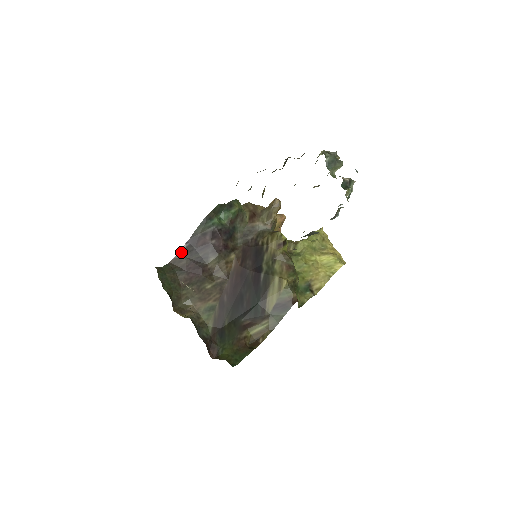
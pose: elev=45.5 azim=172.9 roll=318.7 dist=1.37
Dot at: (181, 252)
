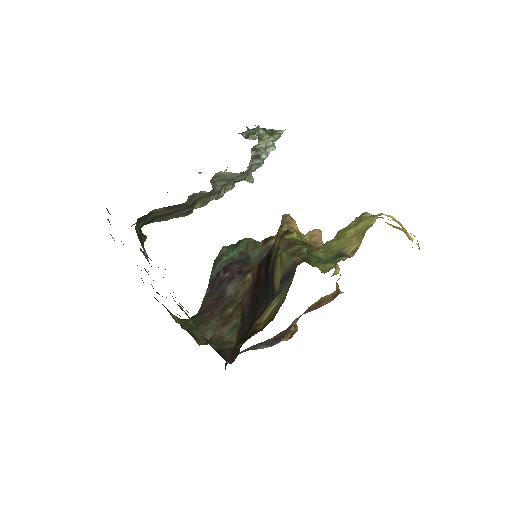
Dot at: (204, 299)
